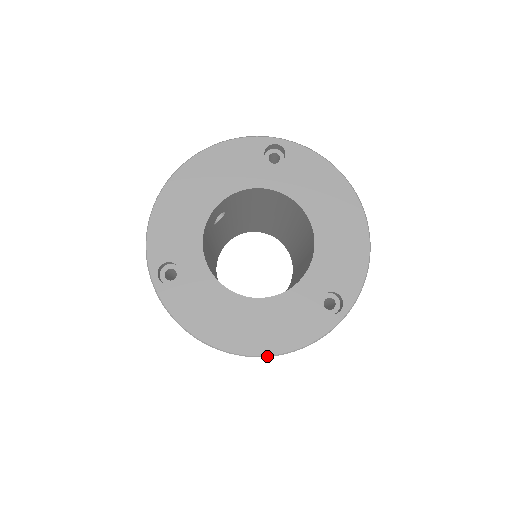
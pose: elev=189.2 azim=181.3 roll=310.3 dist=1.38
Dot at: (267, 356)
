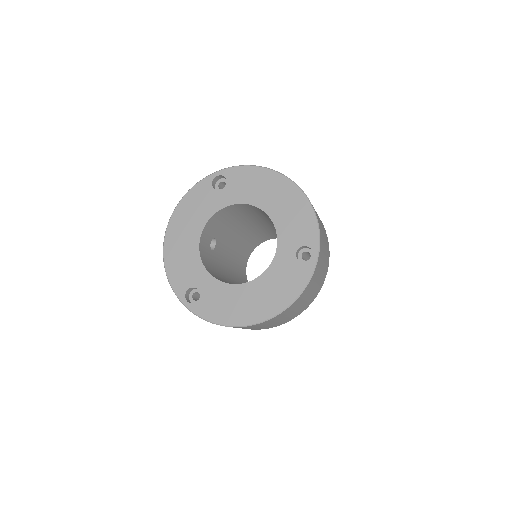
Dot at: (280, 313)
